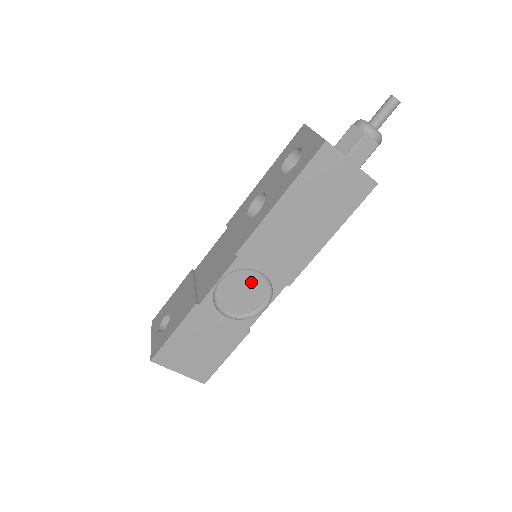
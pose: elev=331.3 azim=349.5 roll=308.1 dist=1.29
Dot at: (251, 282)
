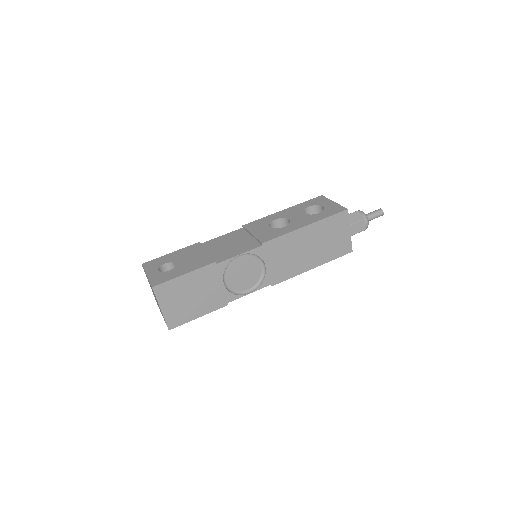
Dot at: (253, 269)
